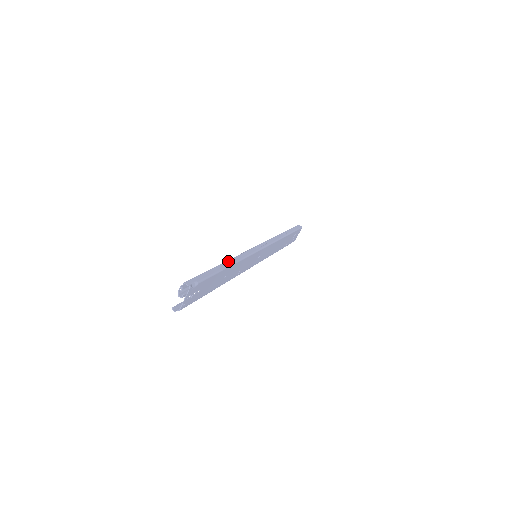
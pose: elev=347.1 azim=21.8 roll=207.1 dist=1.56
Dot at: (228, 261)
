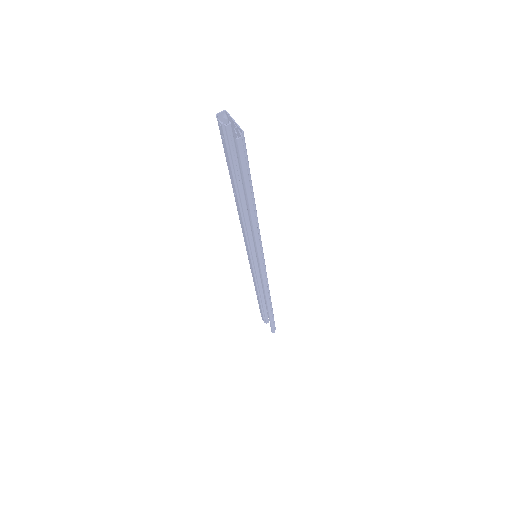
Dot at: occluded
